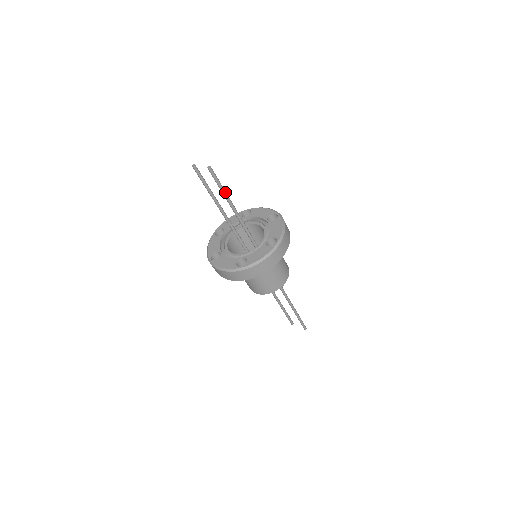
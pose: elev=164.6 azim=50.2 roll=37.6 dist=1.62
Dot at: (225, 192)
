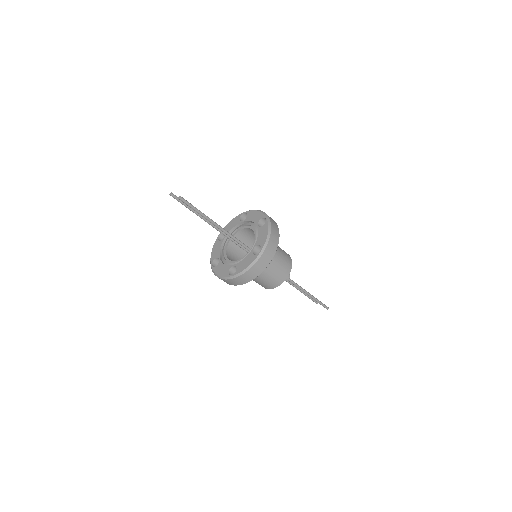
Dot at: (202, 214)
